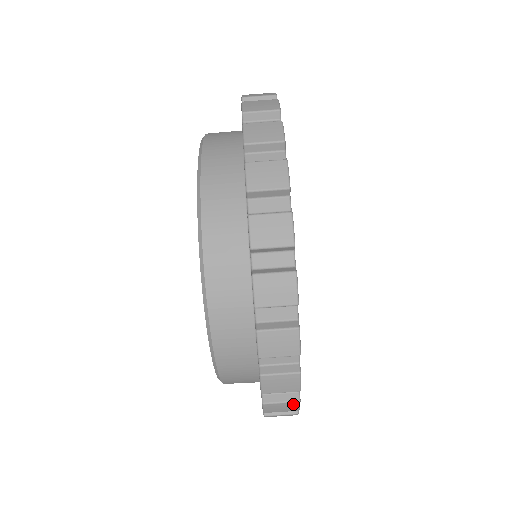
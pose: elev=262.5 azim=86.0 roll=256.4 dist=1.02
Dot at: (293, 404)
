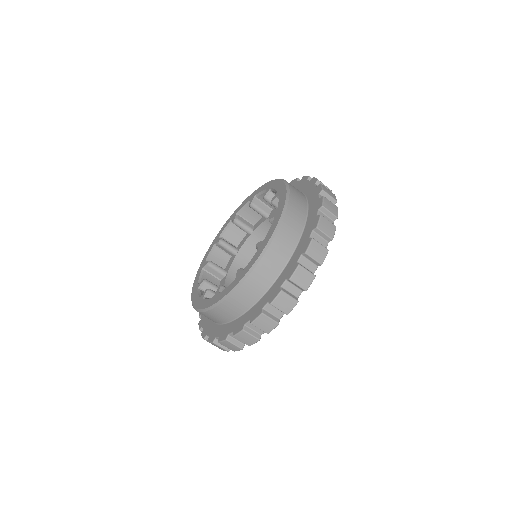
Dot at: occluded
